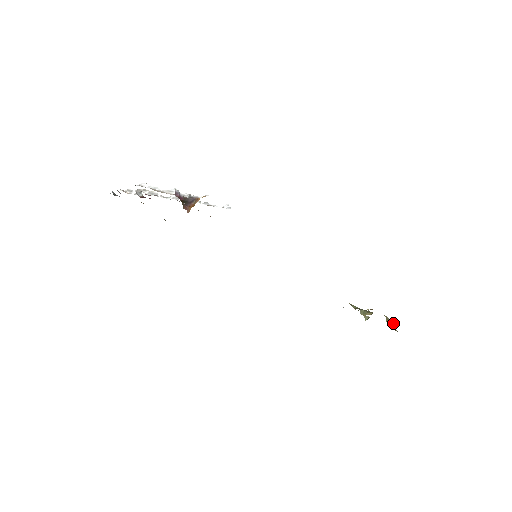
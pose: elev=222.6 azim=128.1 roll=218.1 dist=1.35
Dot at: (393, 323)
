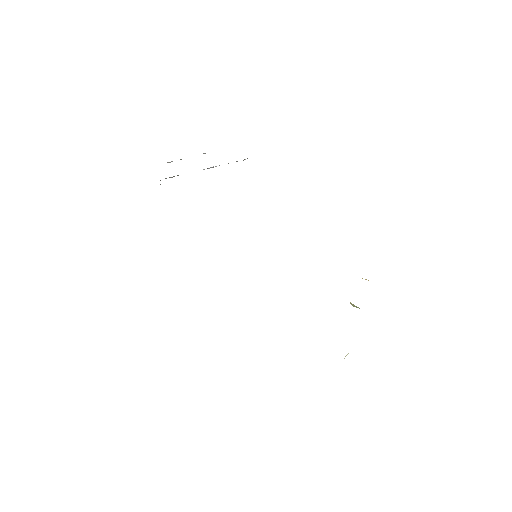
Dot at: occluded
